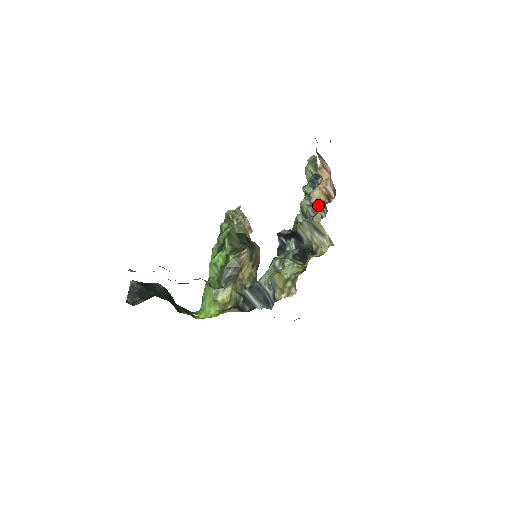
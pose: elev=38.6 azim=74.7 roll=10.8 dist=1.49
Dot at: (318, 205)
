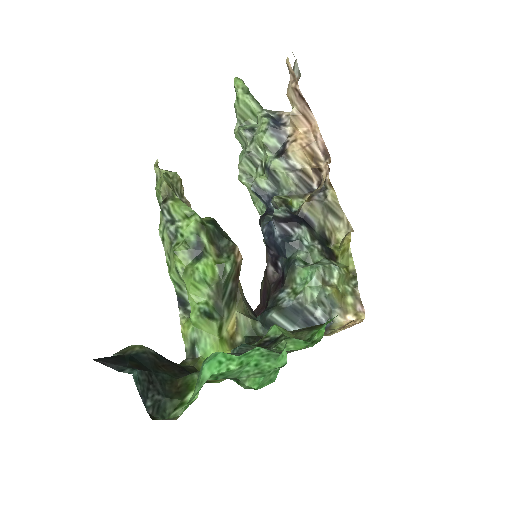
Dot at: (303, 170)
